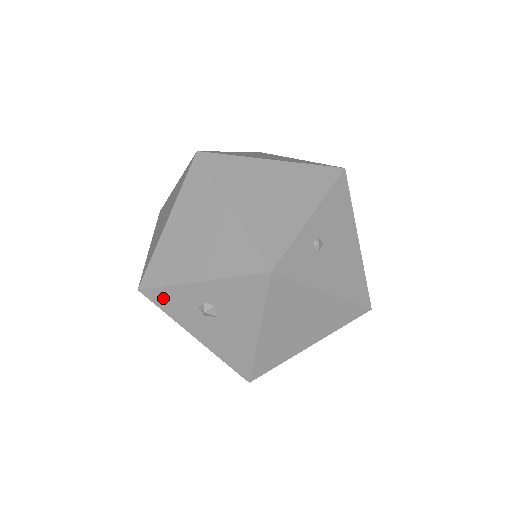
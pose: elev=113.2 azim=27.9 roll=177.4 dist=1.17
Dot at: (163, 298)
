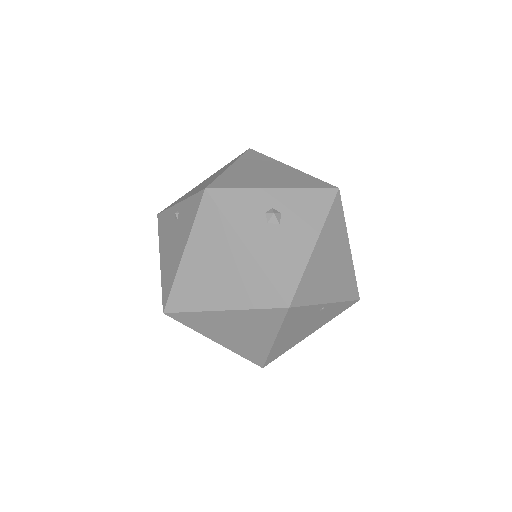
Dot at: (230, 200)
